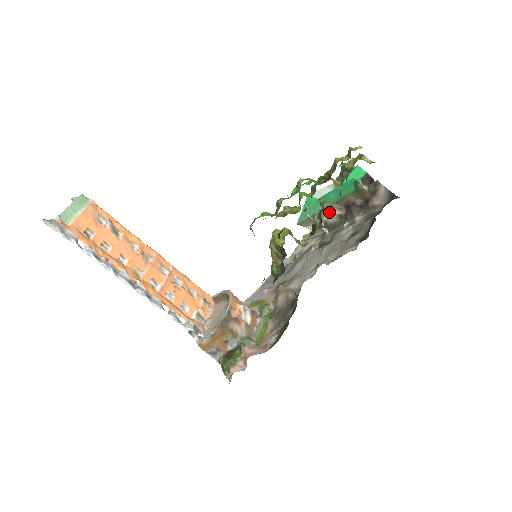
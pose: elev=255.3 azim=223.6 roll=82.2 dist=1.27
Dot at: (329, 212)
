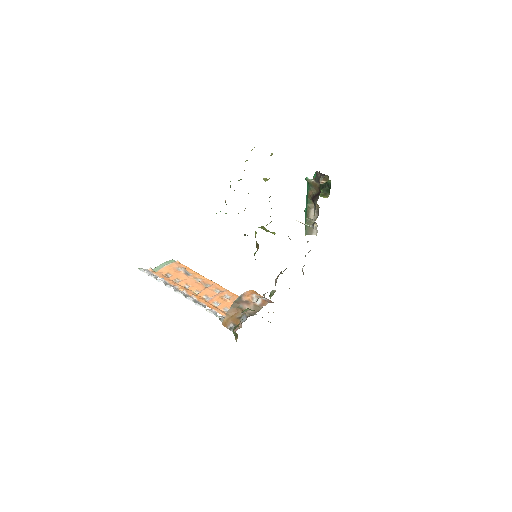
Dot at: (311, 213)
